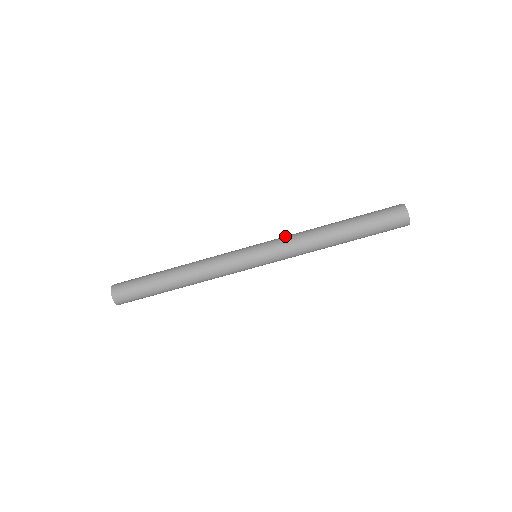
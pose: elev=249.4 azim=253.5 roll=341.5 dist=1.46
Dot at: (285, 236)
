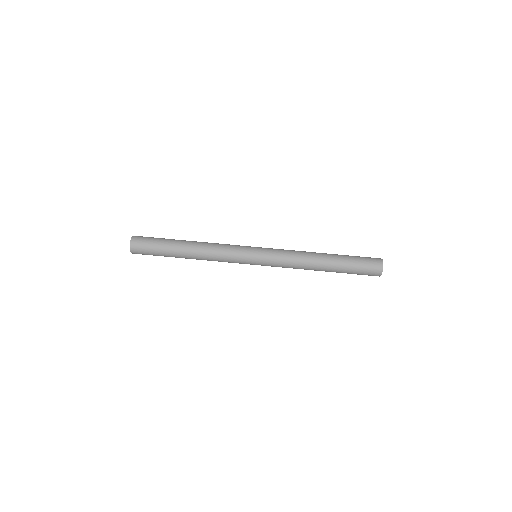
Dot at: occluded
